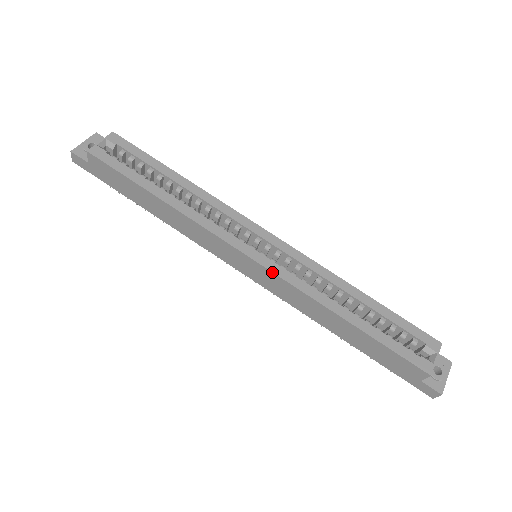
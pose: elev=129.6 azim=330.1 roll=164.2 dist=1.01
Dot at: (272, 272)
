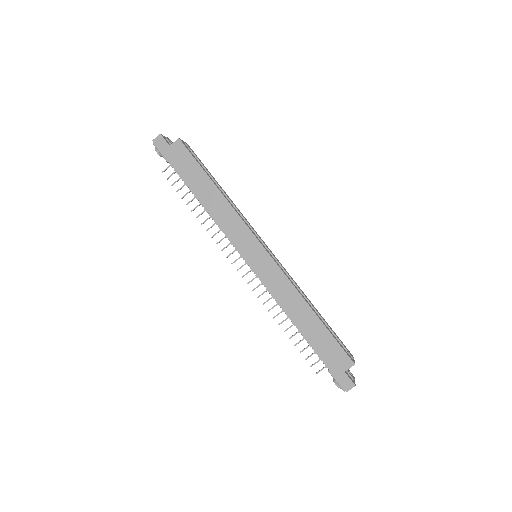
Dot at: (275, 261)
